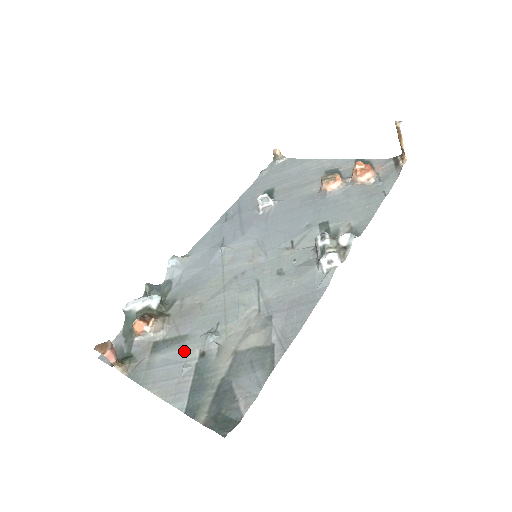
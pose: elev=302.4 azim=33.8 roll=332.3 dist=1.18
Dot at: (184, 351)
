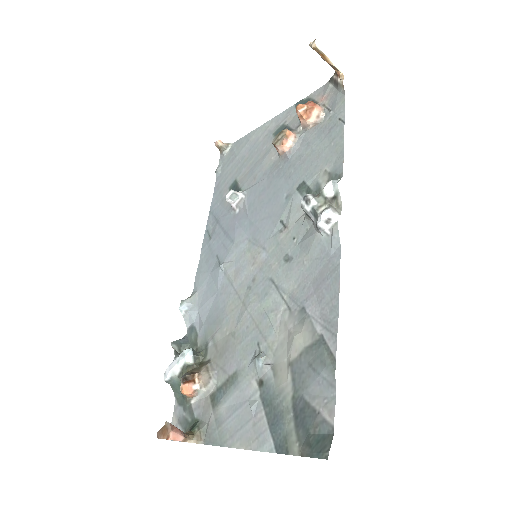
Dot at: (242, 389)
